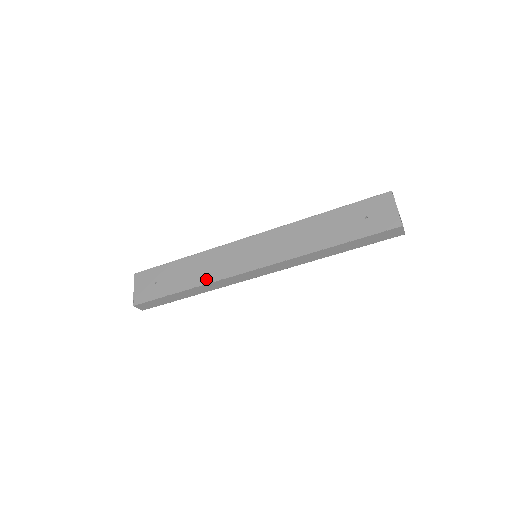
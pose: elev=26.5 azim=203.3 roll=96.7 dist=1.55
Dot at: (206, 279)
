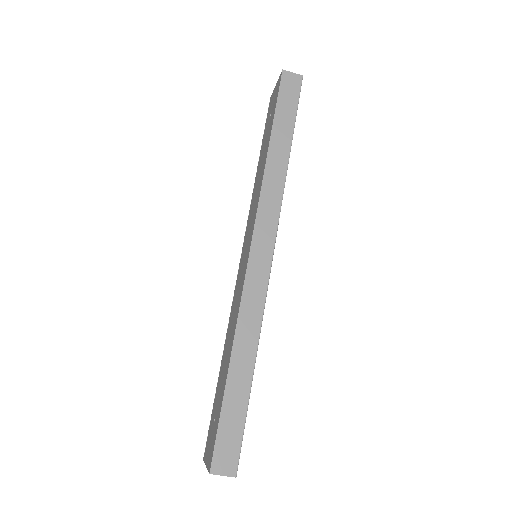
Dot at: (234, 326)
